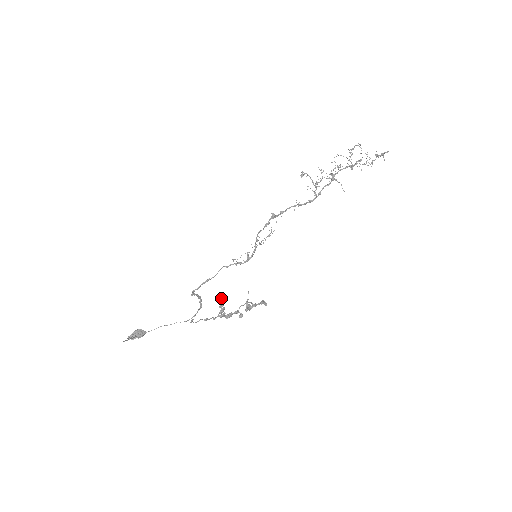
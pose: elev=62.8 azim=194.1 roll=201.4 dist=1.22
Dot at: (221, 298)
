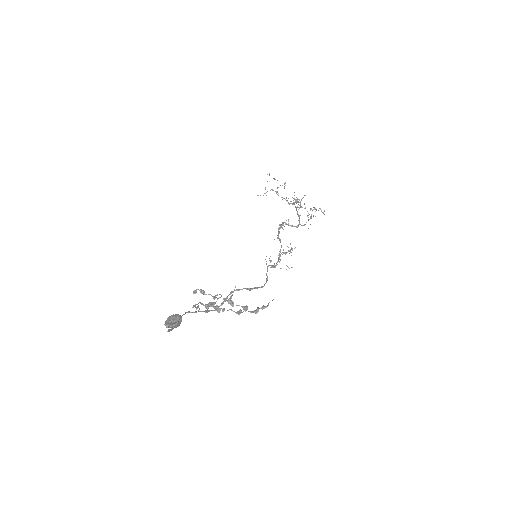
Dot at: occluded
